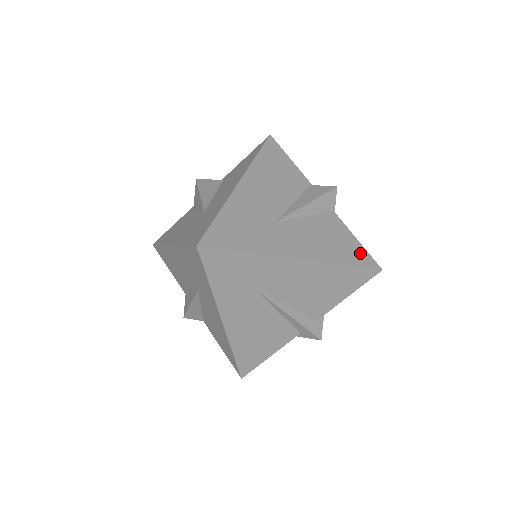
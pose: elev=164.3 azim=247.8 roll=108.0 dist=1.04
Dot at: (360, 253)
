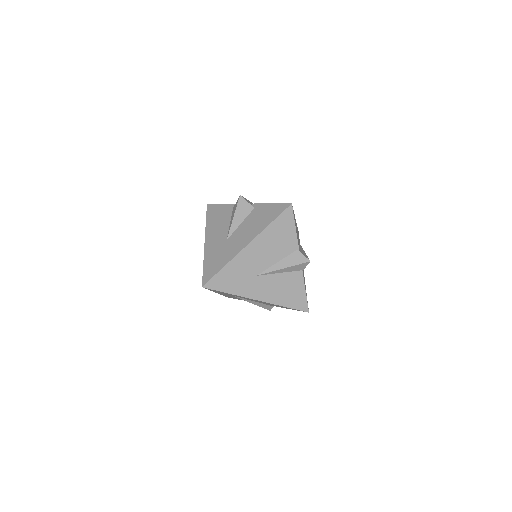
Dot at: (301, 301)
